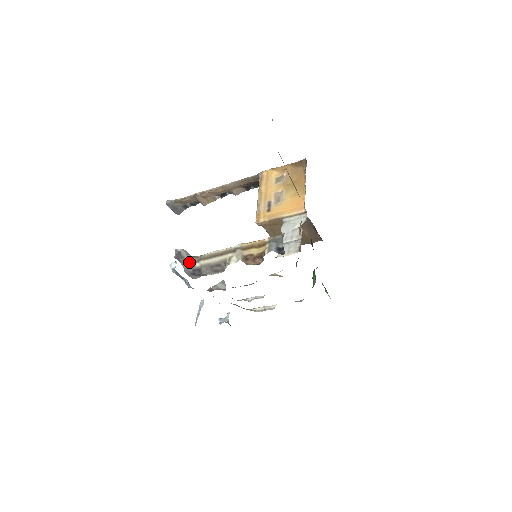
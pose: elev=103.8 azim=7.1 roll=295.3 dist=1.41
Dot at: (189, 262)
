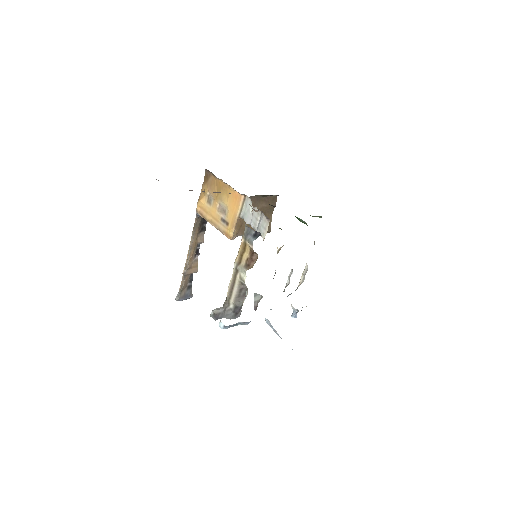
Dot at: (225, 311)
